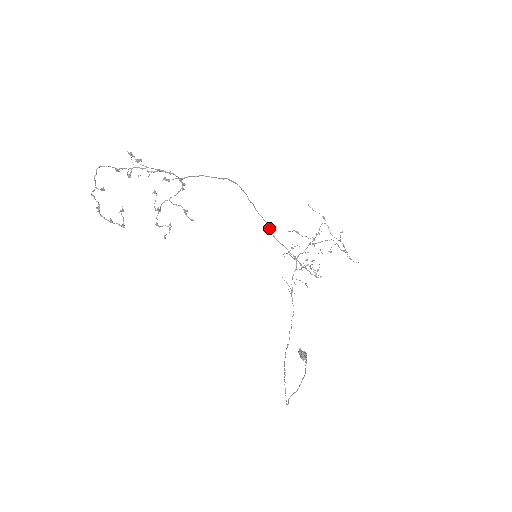
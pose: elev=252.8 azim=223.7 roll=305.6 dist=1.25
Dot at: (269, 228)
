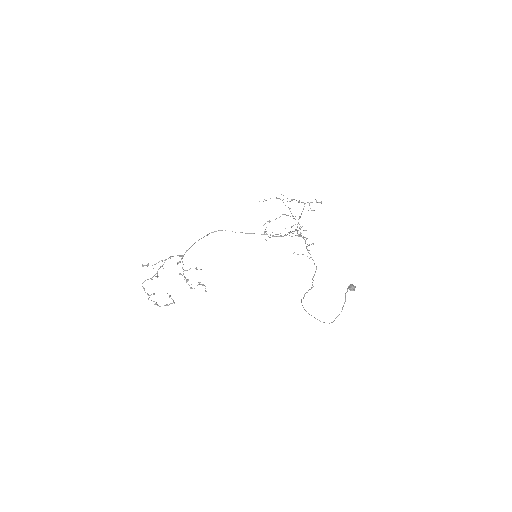
Dot at: occluded
